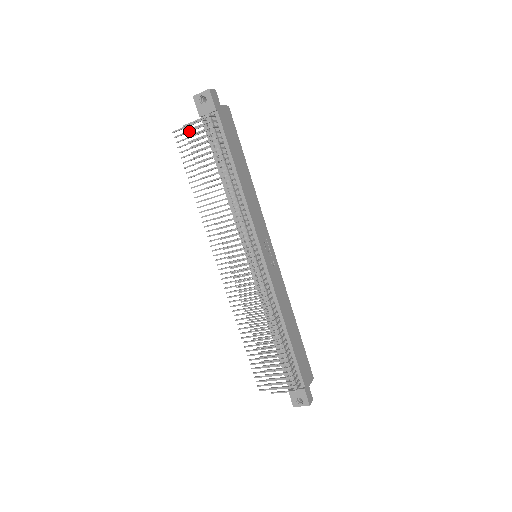
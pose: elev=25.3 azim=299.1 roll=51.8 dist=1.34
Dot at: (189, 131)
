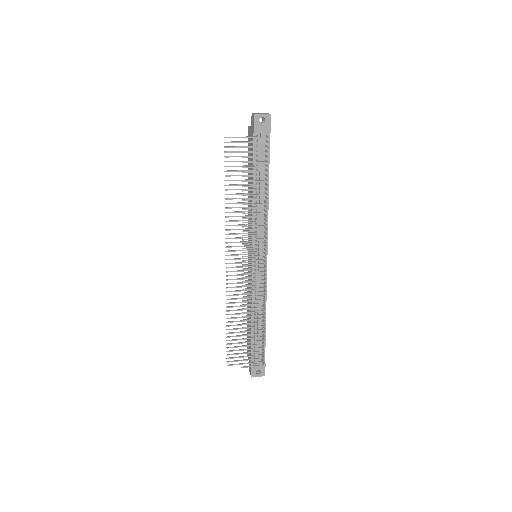
Dot at: (241, 142)
